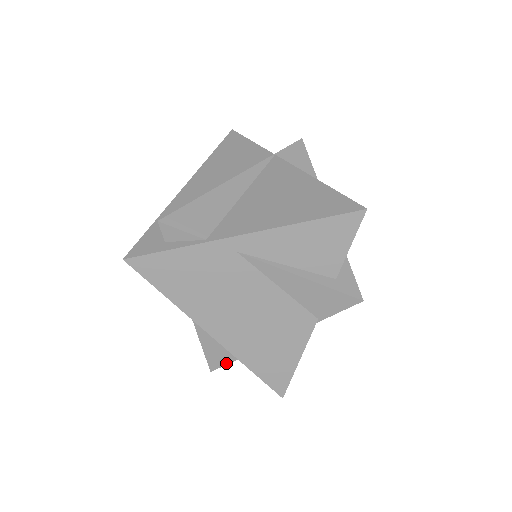
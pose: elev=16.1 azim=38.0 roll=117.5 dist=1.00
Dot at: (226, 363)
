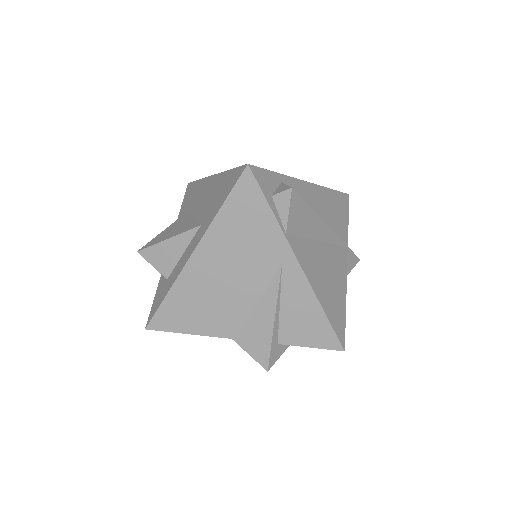
Dot at: (154, 265)
